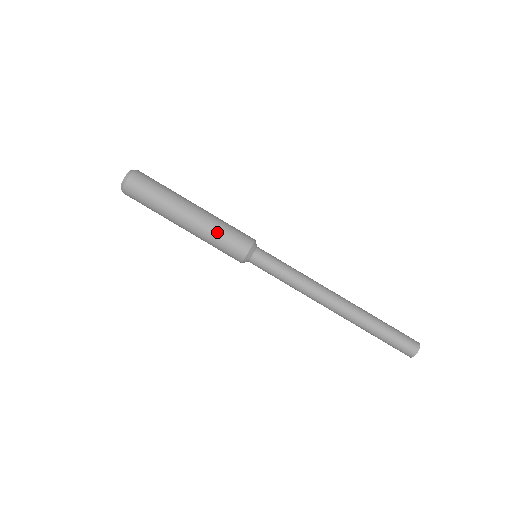
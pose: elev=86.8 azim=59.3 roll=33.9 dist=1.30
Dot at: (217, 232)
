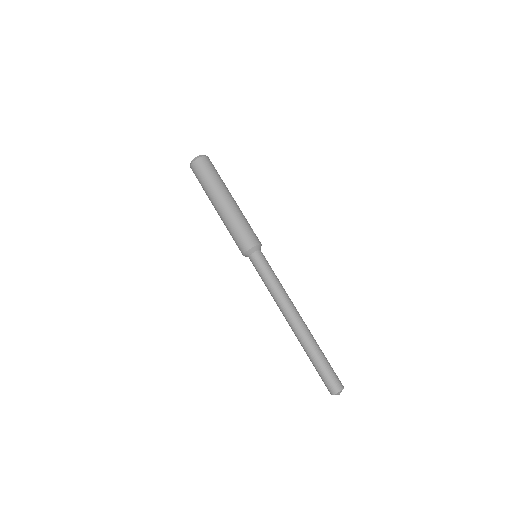
Dot at: (231, 228)
